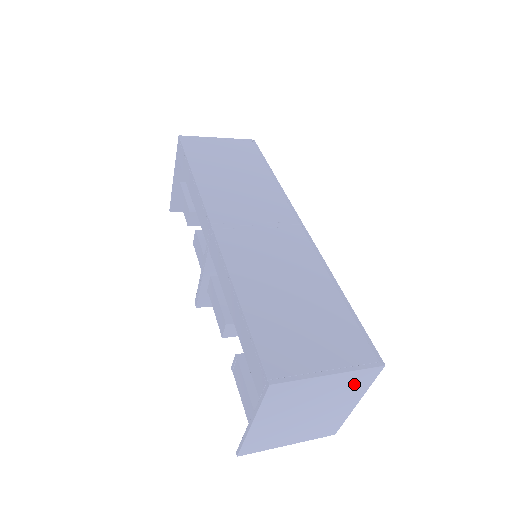
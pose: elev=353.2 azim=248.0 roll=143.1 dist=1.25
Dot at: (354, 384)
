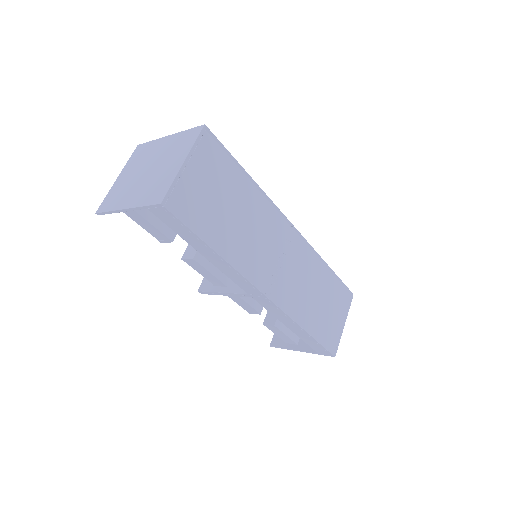
Dot at: occluded
